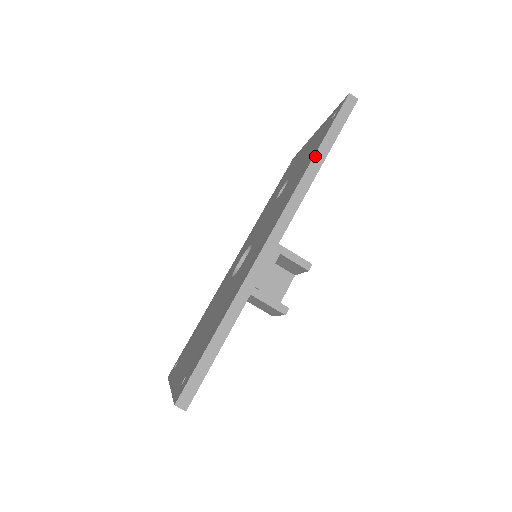
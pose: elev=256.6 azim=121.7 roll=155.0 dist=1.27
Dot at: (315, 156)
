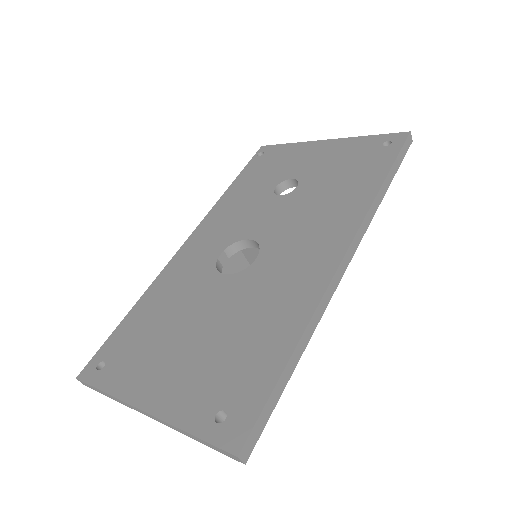
Dot at: (384, 183)
